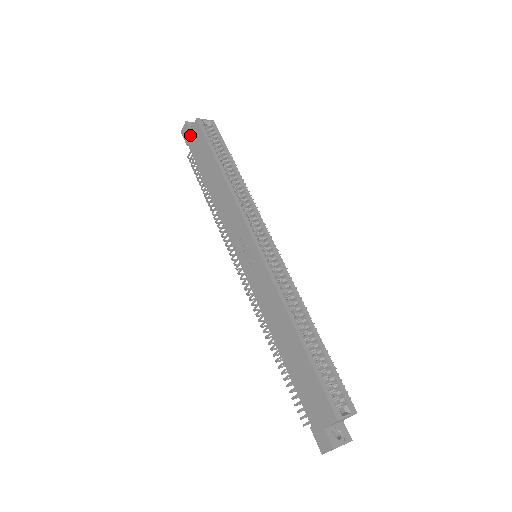
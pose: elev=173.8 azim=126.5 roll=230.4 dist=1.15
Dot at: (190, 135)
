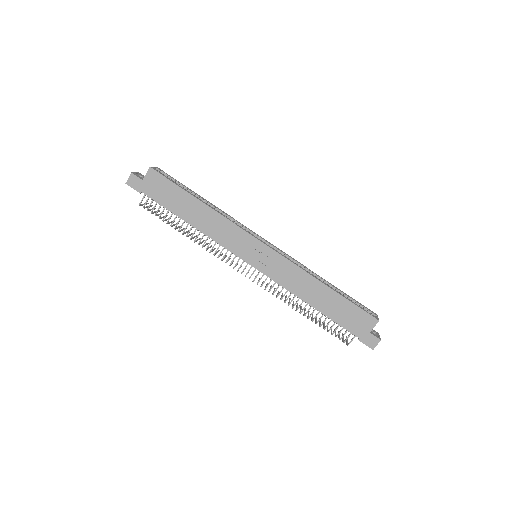
Dot at: (144, 183)
